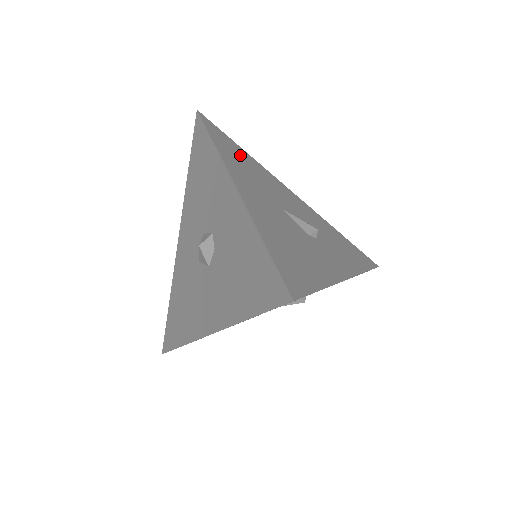
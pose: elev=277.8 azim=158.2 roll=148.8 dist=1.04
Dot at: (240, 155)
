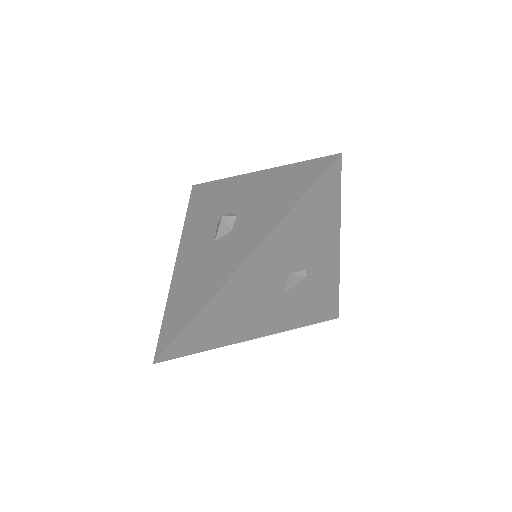
Dot at: occluded
